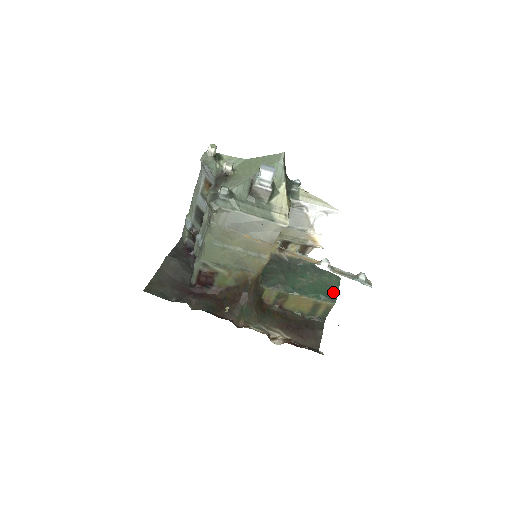
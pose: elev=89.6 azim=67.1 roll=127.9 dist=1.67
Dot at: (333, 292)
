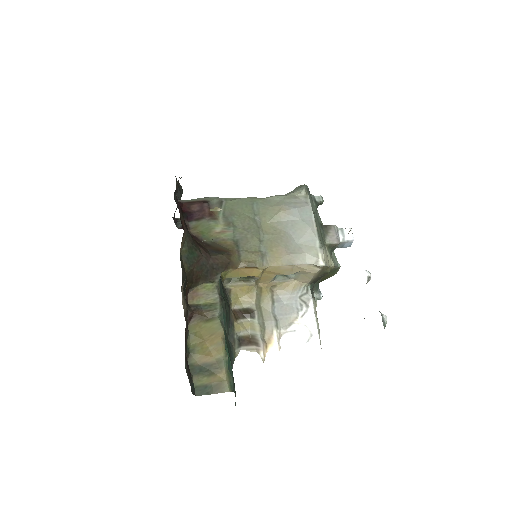
Dot at: occluded
